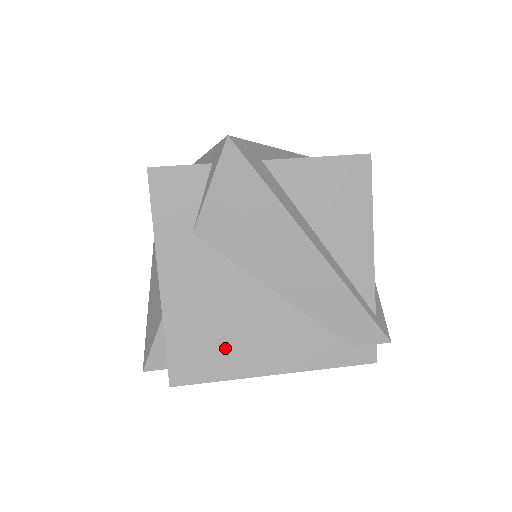
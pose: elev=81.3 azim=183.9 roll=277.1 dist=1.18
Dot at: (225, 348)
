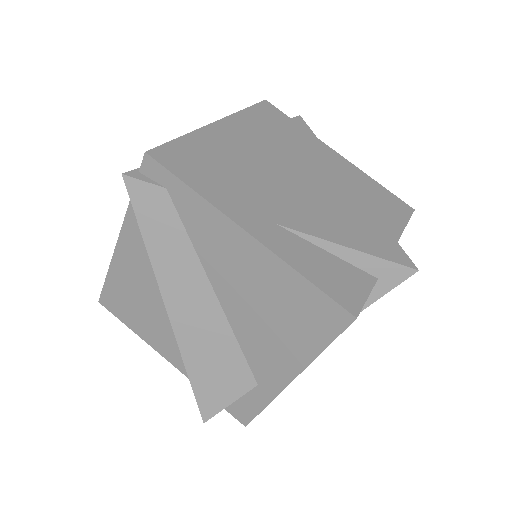
Dot at: occluded
